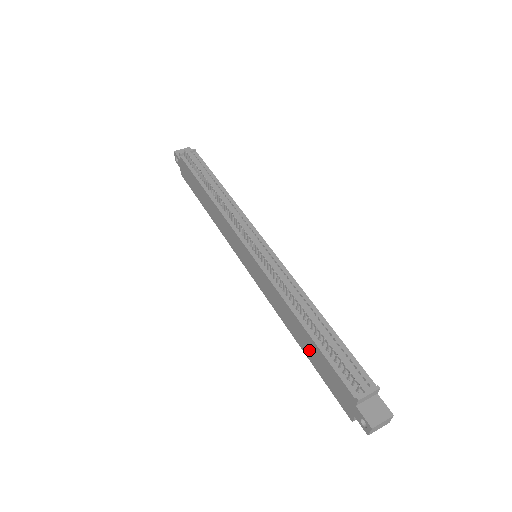
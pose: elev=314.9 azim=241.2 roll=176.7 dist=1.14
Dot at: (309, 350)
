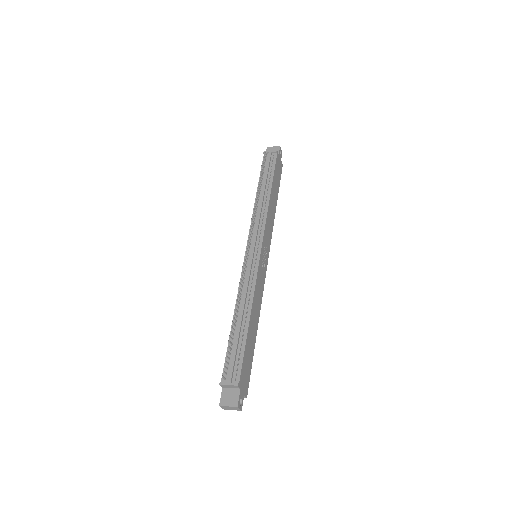
Dot at: occluded
